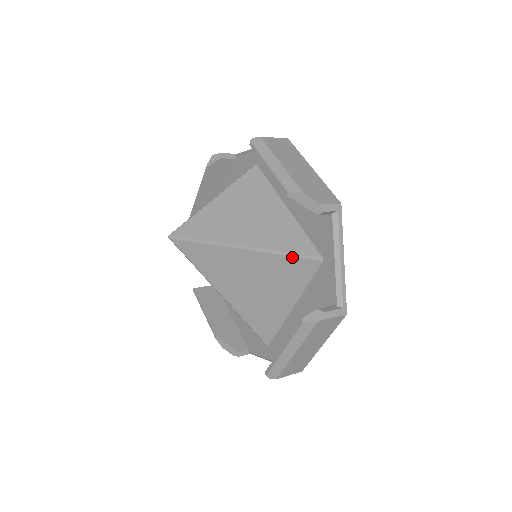
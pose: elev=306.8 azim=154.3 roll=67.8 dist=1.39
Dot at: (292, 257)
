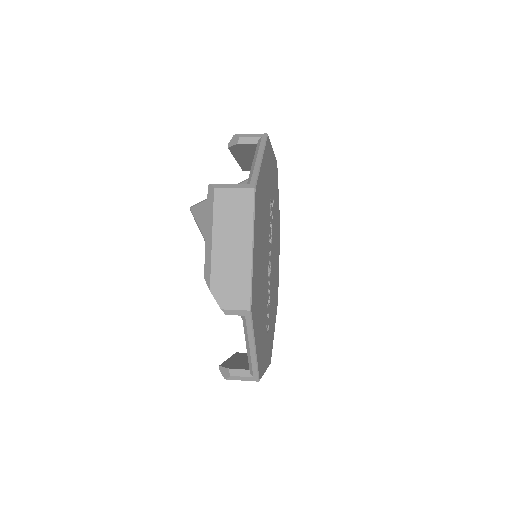
Dot at: occluded
